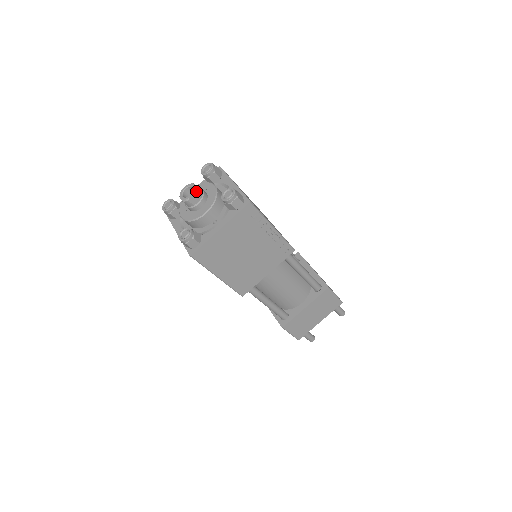
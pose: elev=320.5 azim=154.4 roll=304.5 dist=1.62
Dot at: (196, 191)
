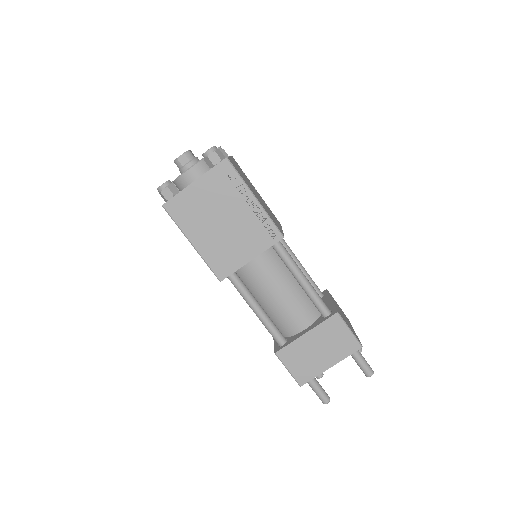
Dot at: (187, 152)
